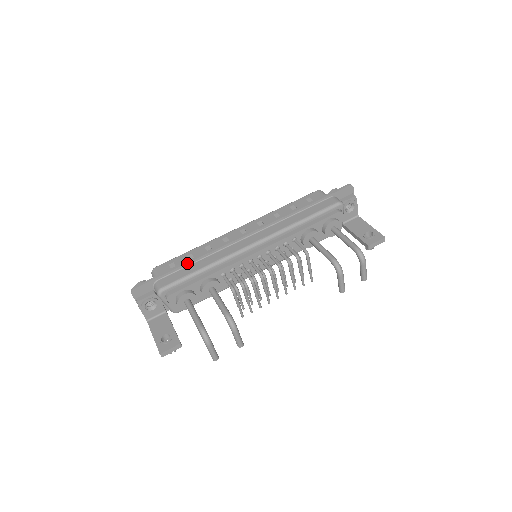
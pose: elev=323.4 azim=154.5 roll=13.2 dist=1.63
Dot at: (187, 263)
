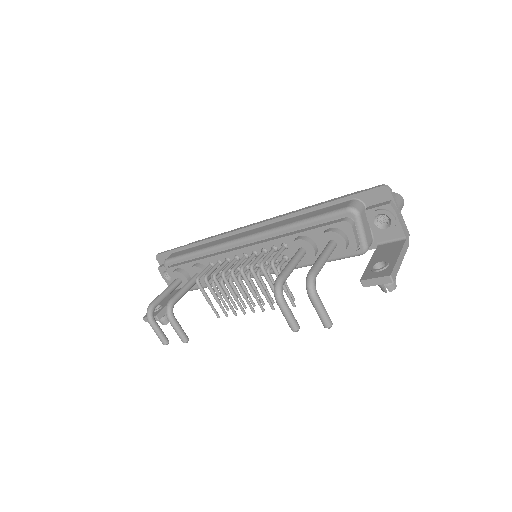
Dot at: (194, 243)
